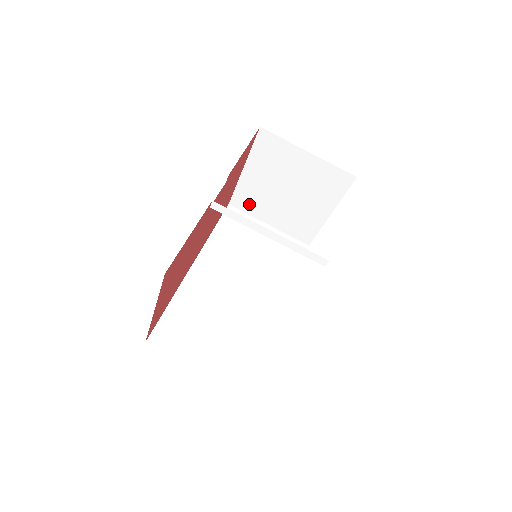
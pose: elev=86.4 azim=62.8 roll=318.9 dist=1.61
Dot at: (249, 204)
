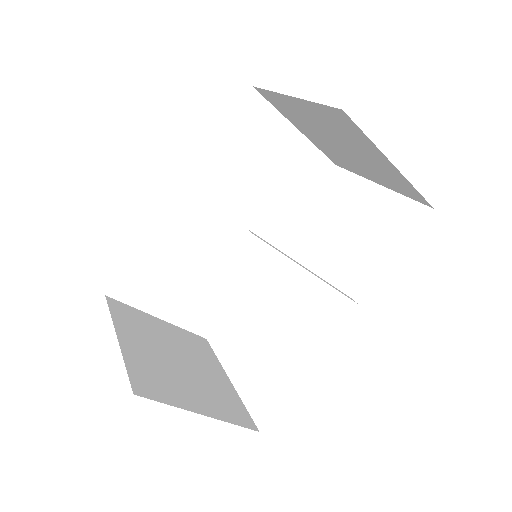
Dot at: (281, 107)
